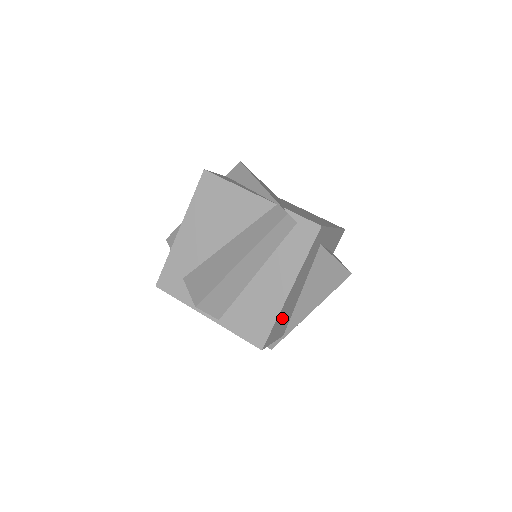
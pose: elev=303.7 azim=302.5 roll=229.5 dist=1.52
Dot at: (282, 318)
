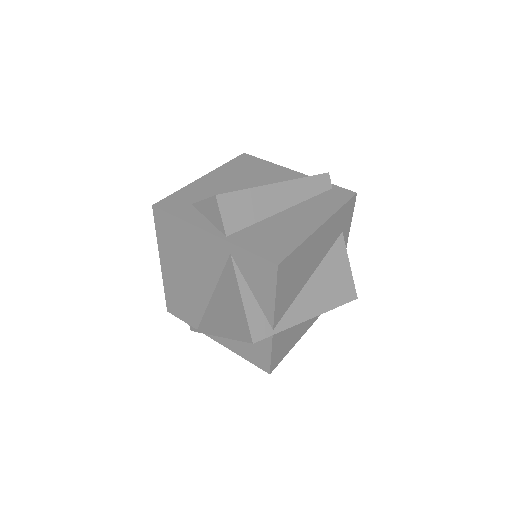
Dot at: (297, 267)
